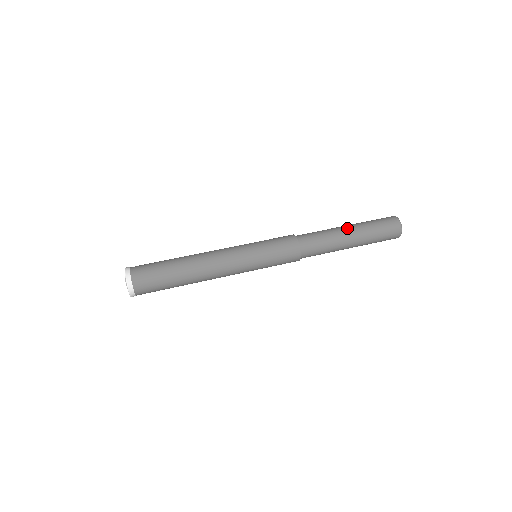
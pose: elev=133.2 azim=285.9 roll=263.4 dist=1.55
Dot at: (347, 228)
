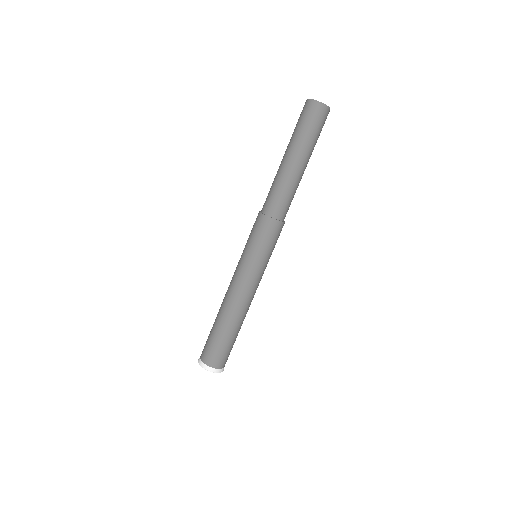
Dot at: (301, 166)
